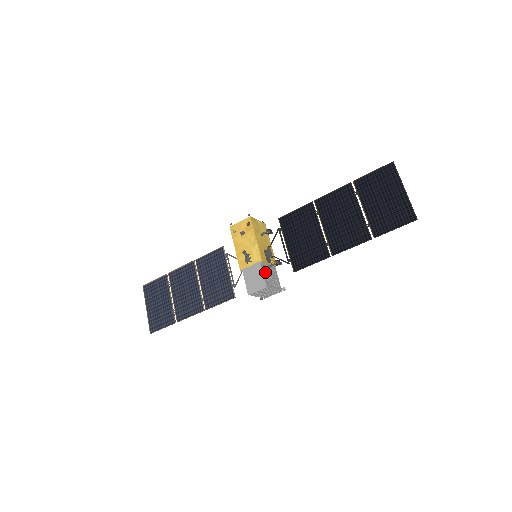
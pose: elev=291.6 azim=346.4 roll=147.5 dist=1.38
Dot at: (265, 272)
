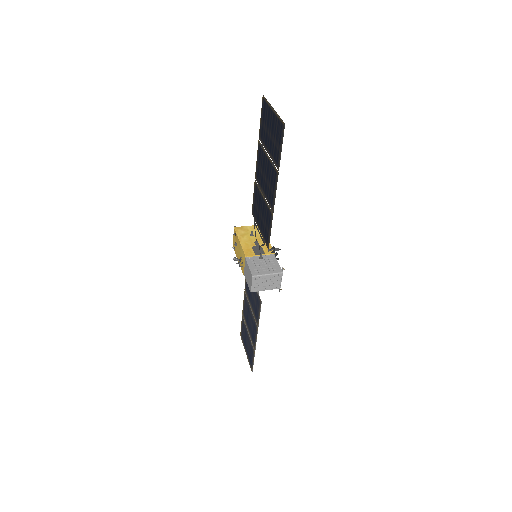
Dot at: (253, 264)
